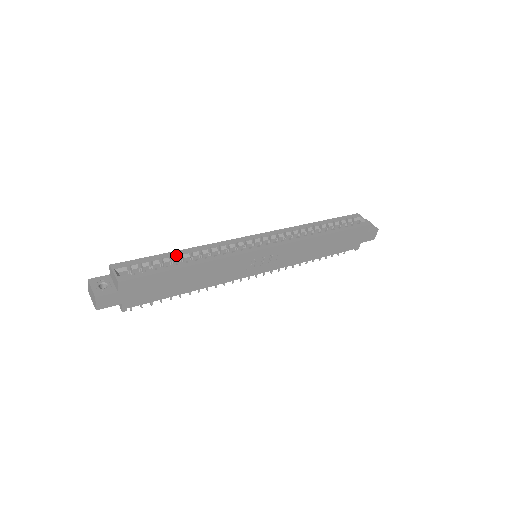
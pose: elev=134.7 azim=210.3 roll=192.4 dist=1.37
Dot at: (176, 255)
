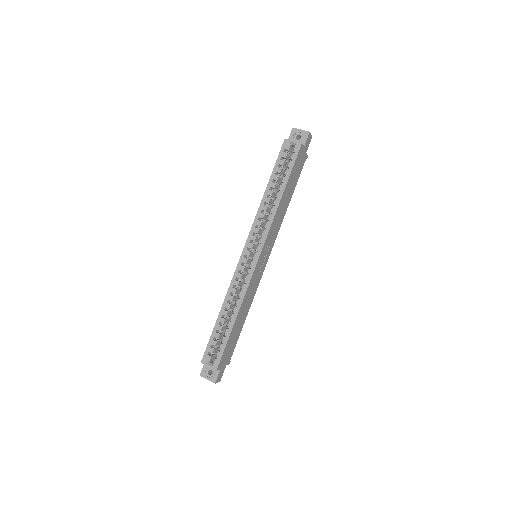
Dot at: (221, 320)
